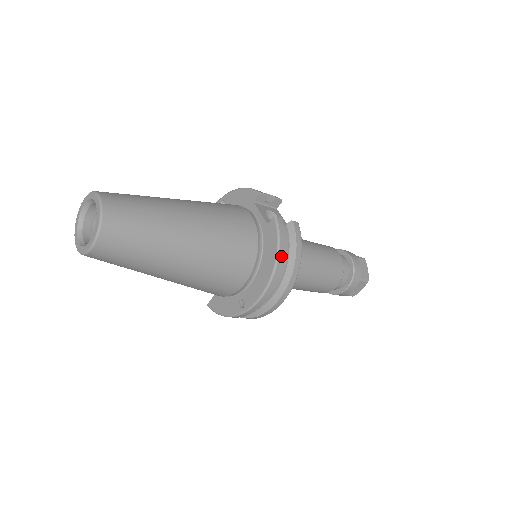
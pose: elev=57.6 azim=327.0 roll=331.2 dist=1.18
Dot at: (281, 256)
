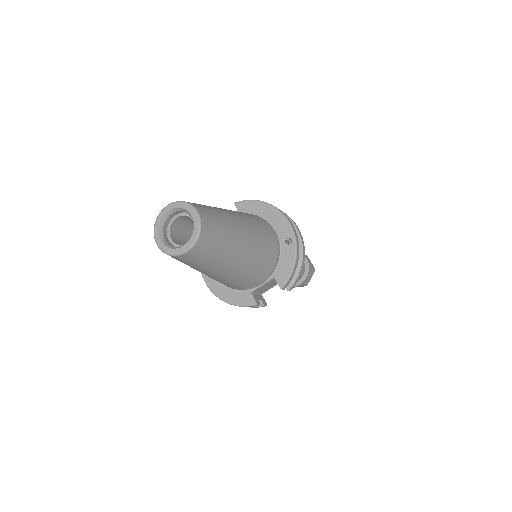
Dot at: (264, 202)
